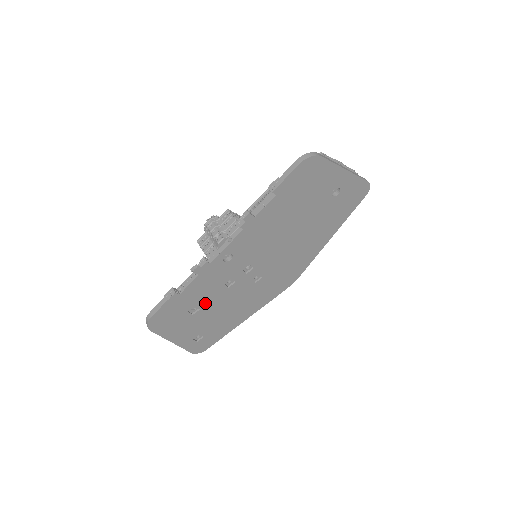
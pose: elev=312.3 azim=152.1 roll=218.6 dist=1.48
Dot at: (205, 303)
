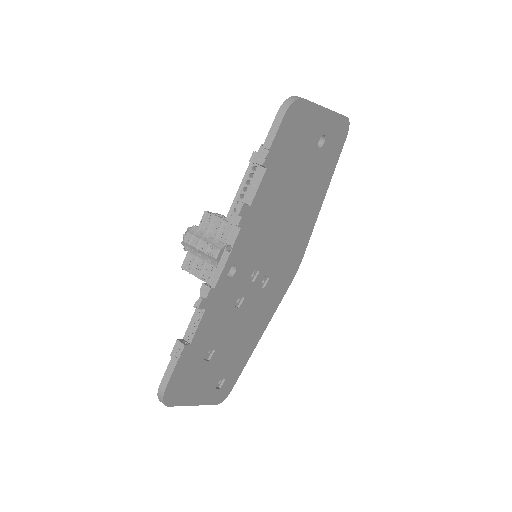
Dot at: (219, 340)
